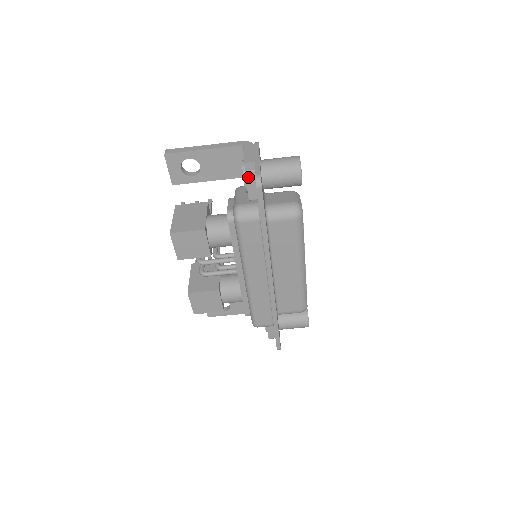
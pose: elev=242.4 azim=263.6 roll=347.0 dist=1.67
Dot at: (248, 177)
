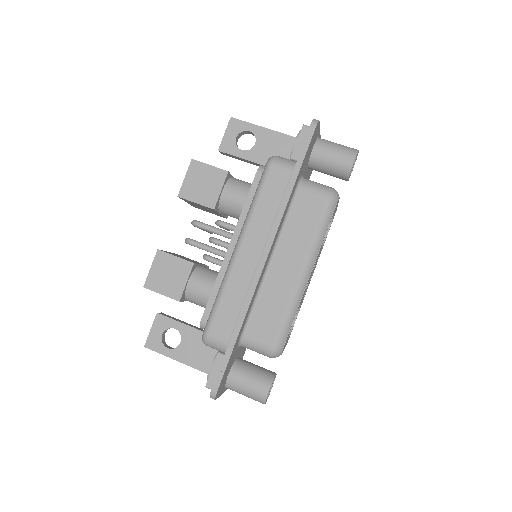
Dot at: (303, 131)
